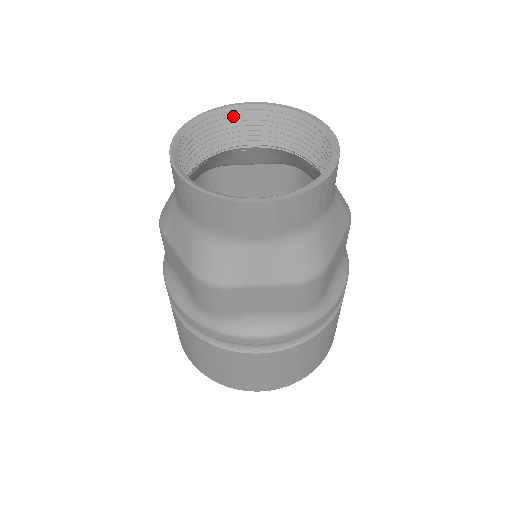
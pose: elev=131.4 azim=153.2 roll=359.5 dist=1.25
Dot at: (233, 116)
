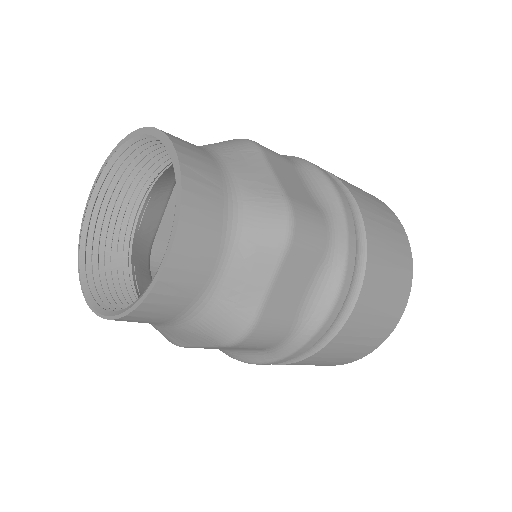
Dot at: (96, 220)
